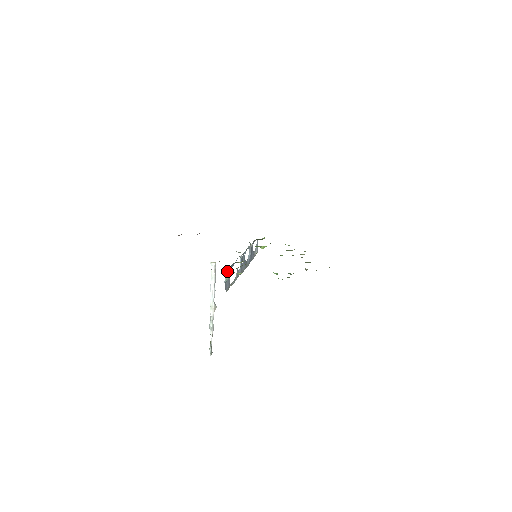
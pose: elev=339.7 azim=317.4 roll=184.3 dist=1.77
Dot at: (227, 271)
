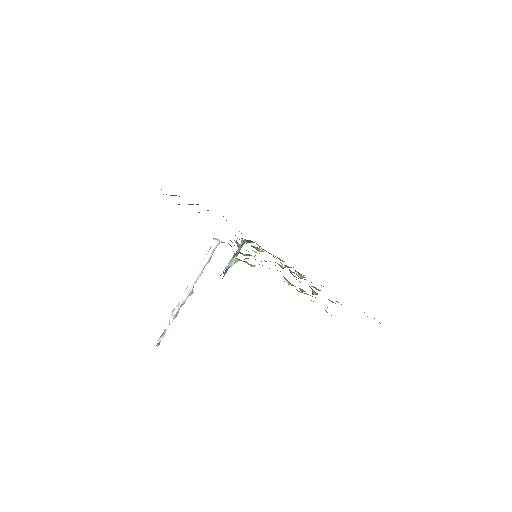
Dot at: (235, 257)
